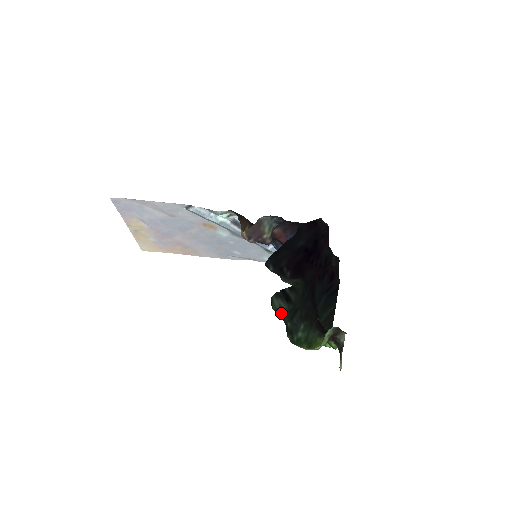
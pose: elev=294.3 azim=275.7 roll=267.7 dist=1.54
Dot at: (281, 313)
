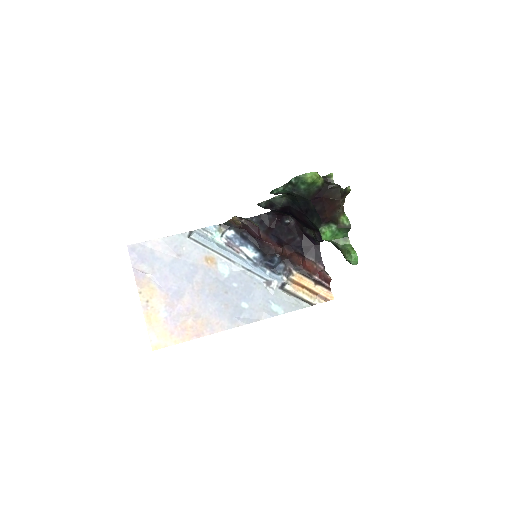
Dot at: (281, 191)
